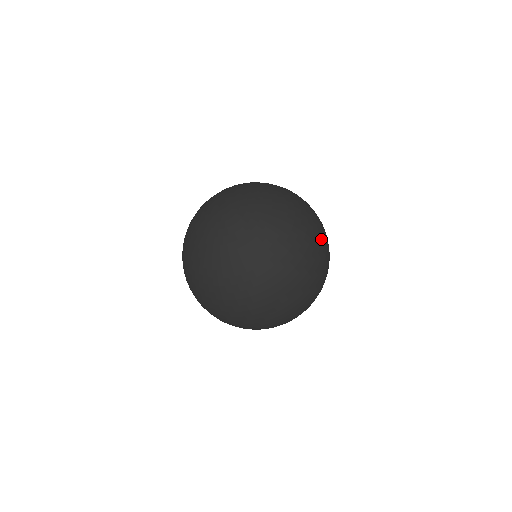
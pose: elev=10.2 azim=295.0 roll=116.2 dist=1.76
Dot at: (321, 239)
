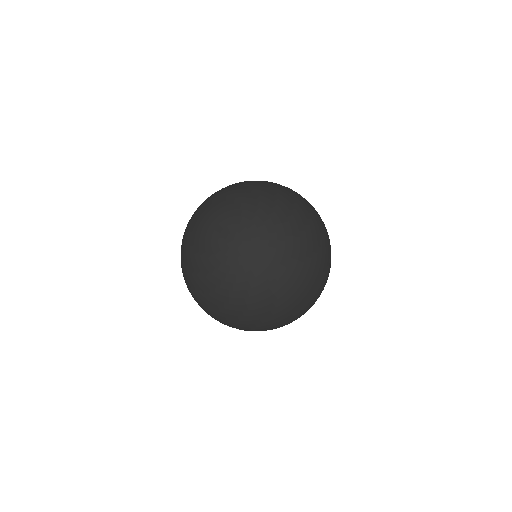
Dot at: (328, 255)
